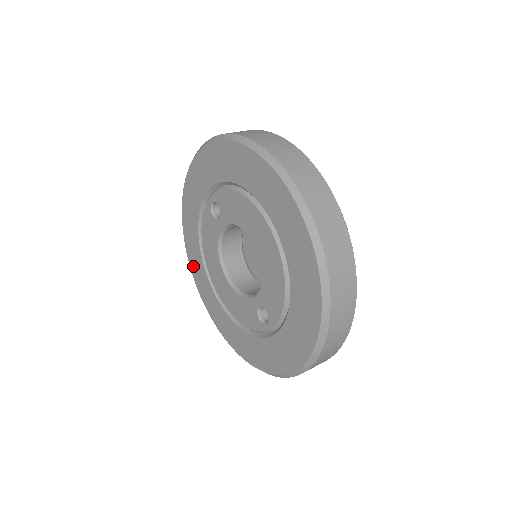
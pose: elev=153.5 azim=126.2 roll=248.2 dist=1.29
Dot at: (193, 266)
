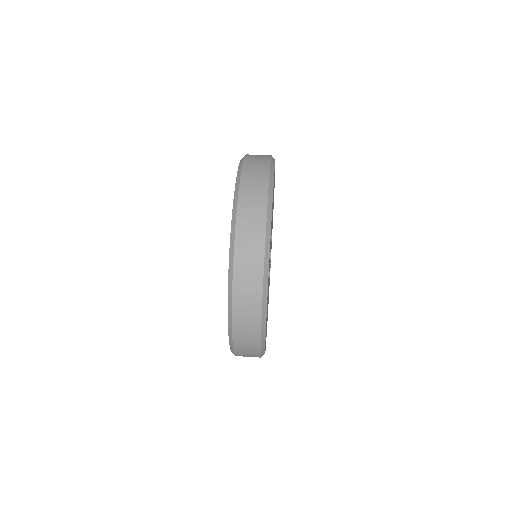
Dot at: occluded
